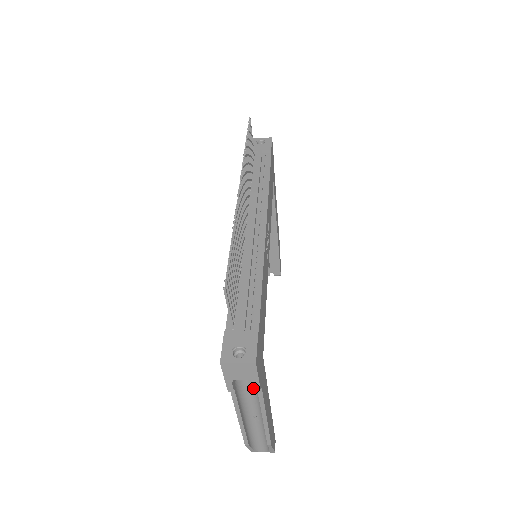
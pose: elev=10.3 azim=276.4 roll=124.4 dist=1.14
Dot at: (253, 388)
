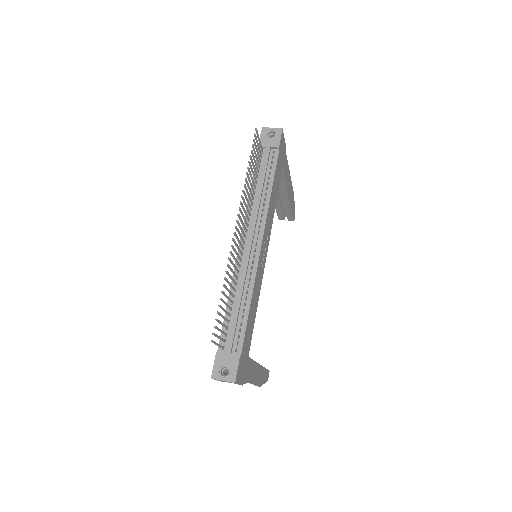
Dot at: occluded
